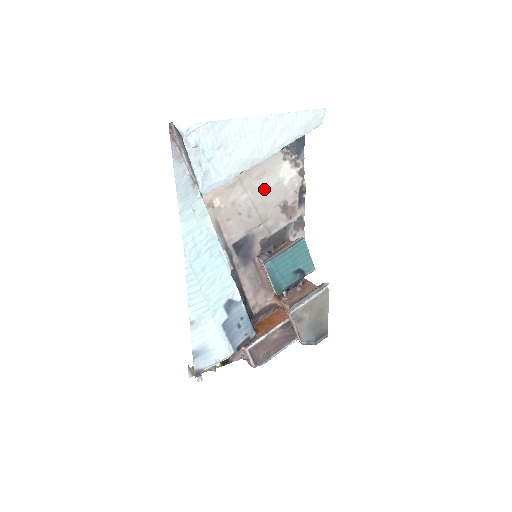
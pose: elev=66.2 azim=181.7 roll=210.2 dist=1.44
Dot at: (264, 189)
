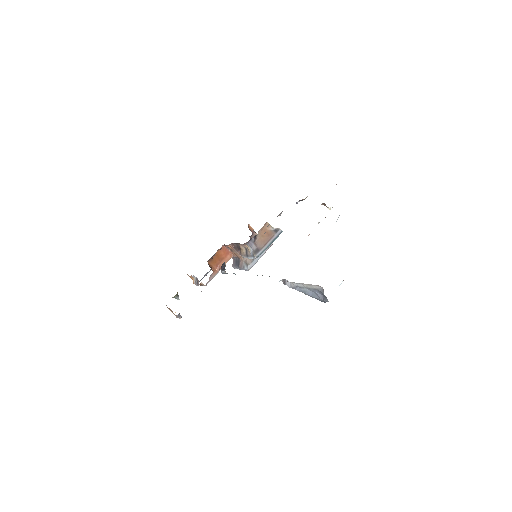
Dot at: occluded
